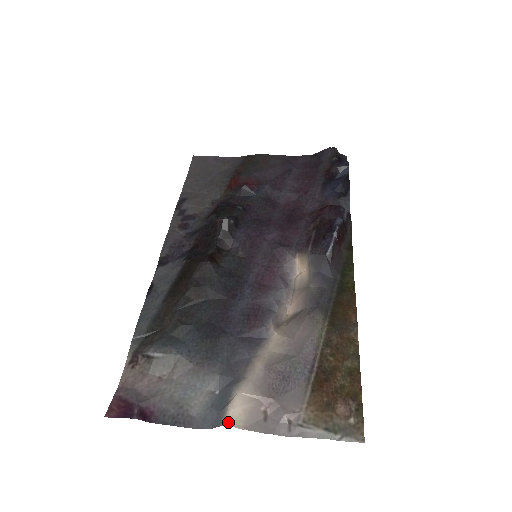
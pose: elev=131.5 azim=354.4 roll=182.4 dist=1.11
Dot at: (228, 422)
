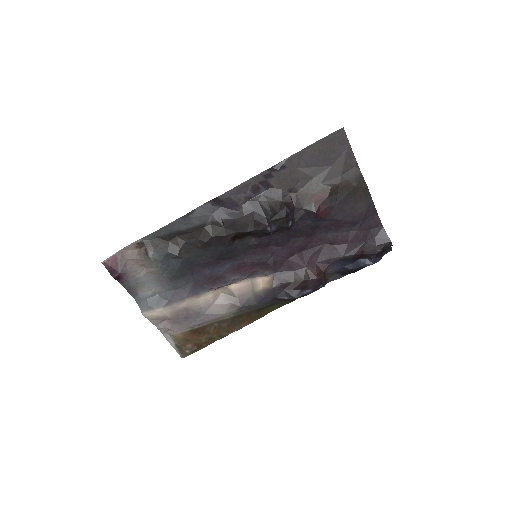
Dot at: (145, 315)
